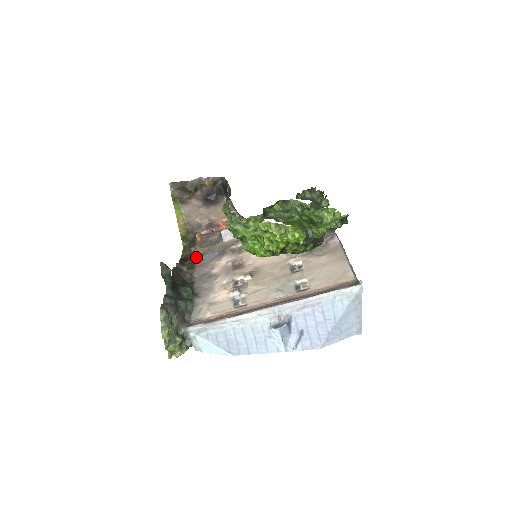
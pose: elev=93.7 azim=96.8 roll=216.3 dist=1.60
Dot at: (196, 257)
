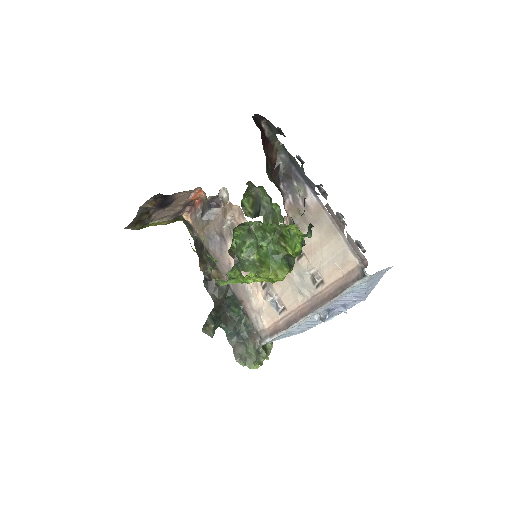
Dot at: (206, 248)
